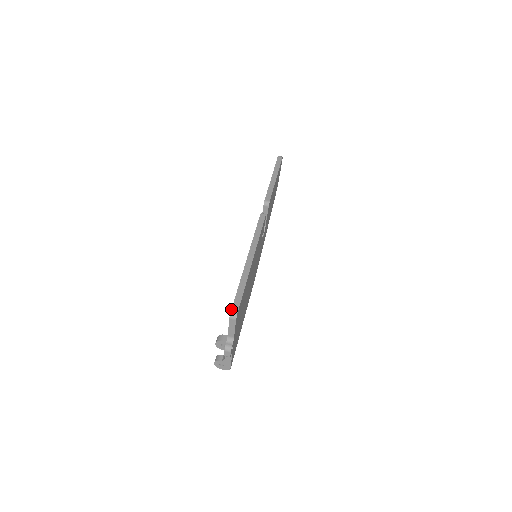
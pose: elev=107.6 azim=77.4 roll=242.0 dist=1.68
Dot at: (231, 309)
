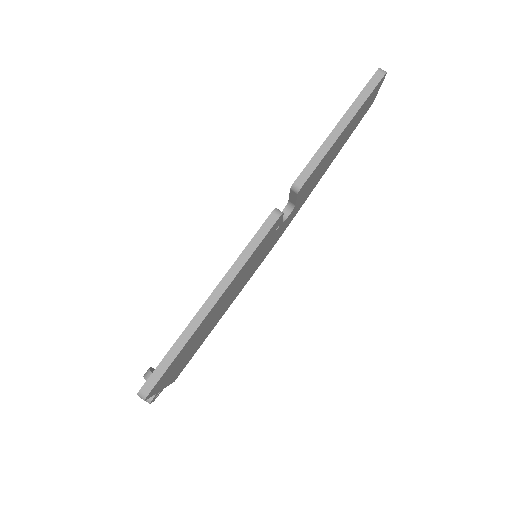
Dot at: (141, 387)
